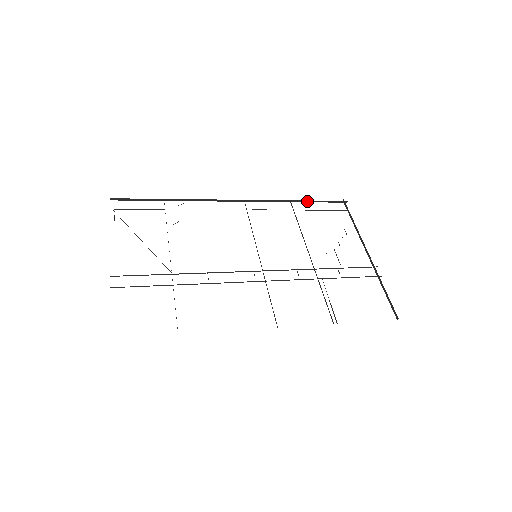
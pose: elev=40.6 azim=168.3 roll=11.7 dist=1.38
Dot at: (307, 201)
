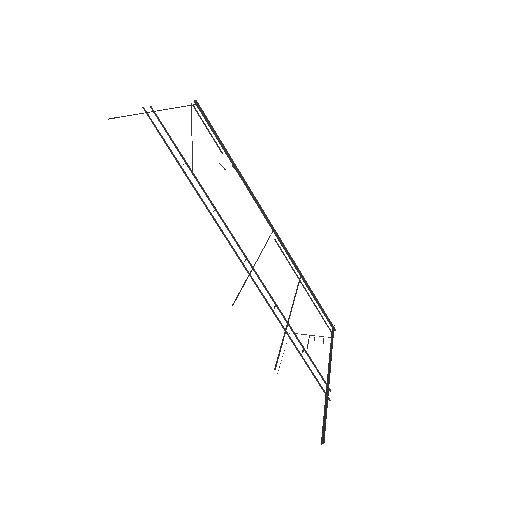
Dot at: (311, 291)
